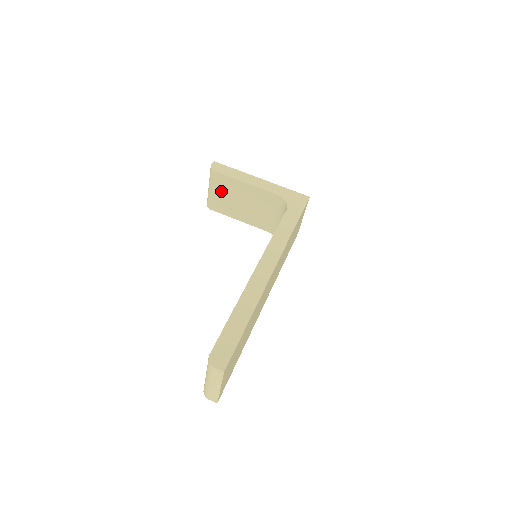
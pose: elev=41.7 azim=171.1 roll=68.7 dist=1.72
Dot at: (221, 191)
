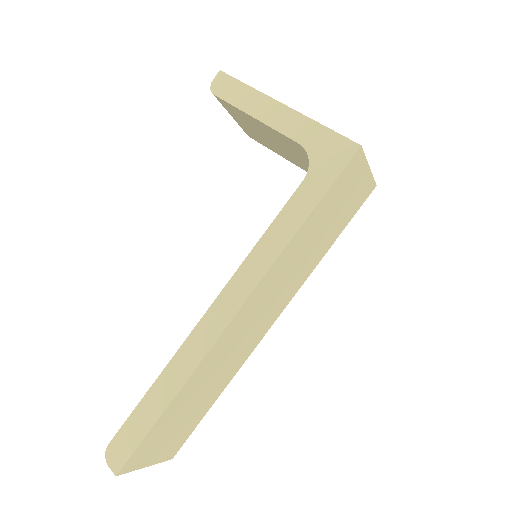
Dot at: (240, 120)
